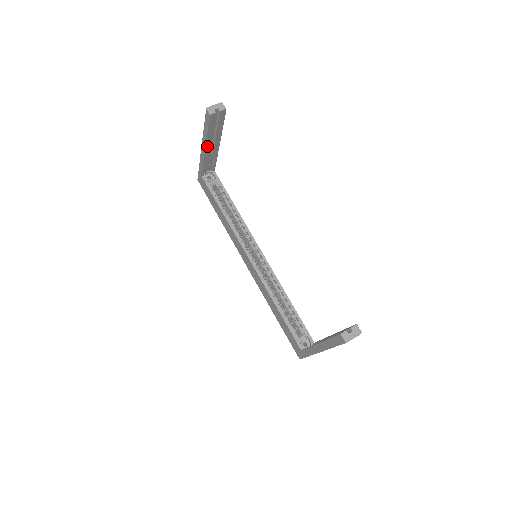
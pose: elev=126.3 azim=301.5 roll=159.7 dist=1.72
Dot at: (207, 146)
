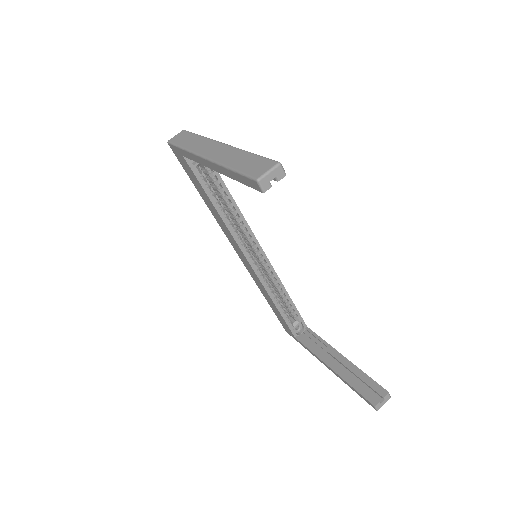
Dot at: occluded
